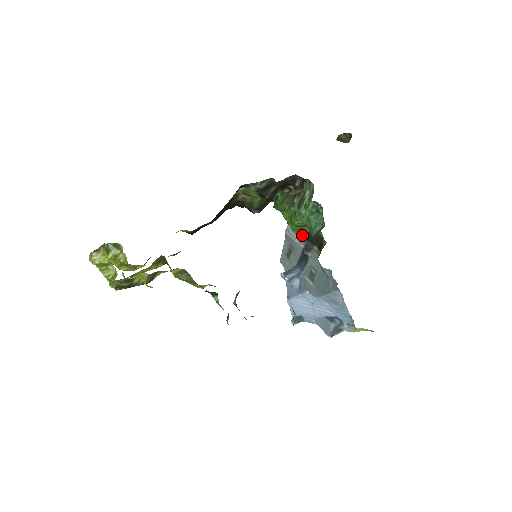
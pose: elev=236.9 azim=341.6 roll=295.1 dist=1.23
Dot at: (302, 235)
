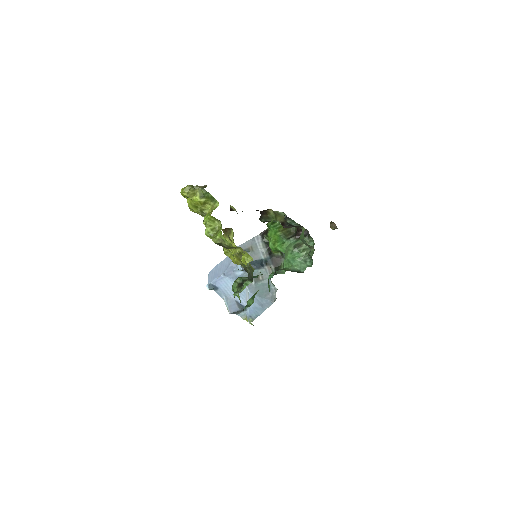
Dot at: (268, 251)
